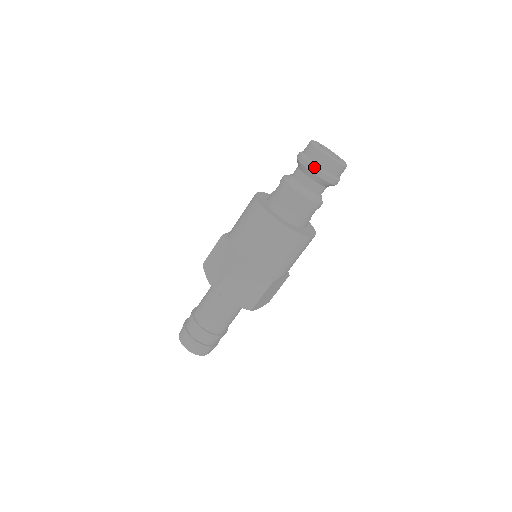
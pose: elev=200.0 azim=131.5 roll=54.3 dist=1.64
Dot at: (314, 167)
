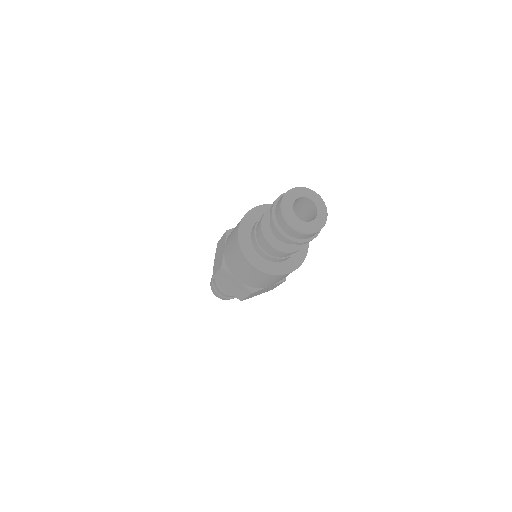
Dot at: (276, 228)
